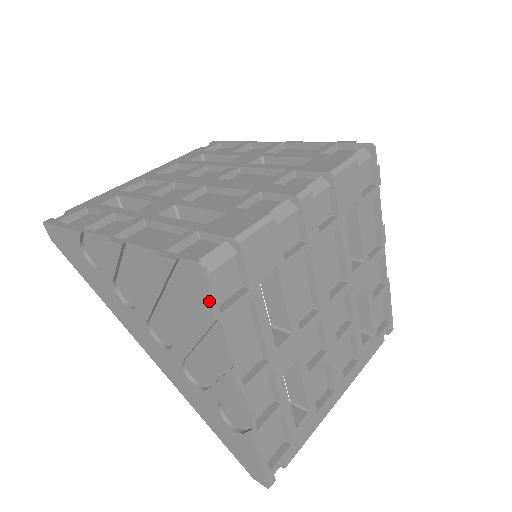
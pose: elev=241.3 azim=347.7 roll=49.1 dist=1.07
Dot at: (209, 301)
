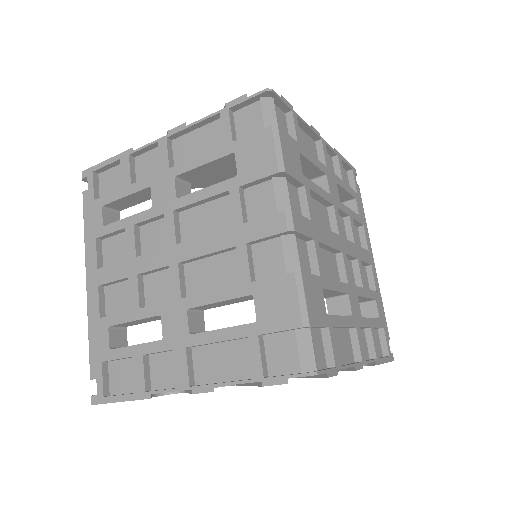
Dot at: occluded
